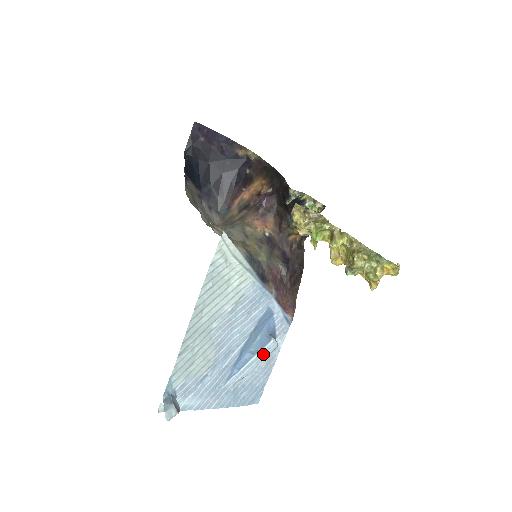
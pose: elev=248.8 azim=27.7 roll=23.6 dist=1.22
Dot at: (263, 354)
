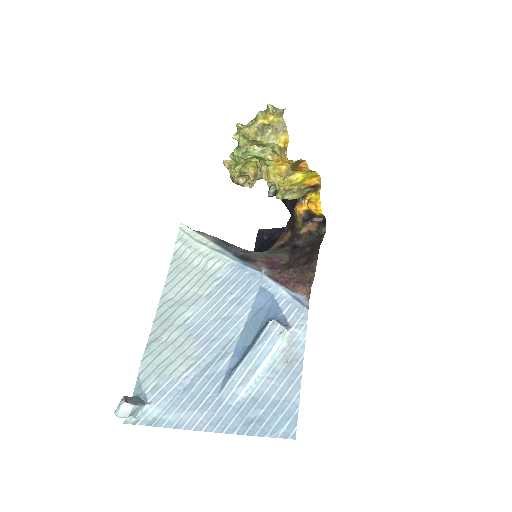
Dot at: (264, 343)
